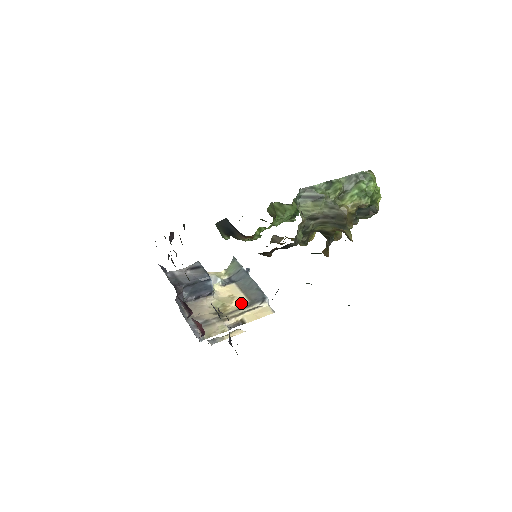
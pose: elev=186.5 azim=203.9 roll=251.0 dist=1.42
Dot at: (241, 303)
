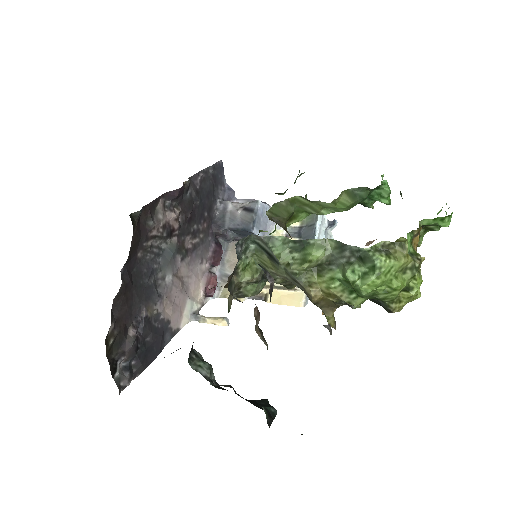
Dot at: occluded
